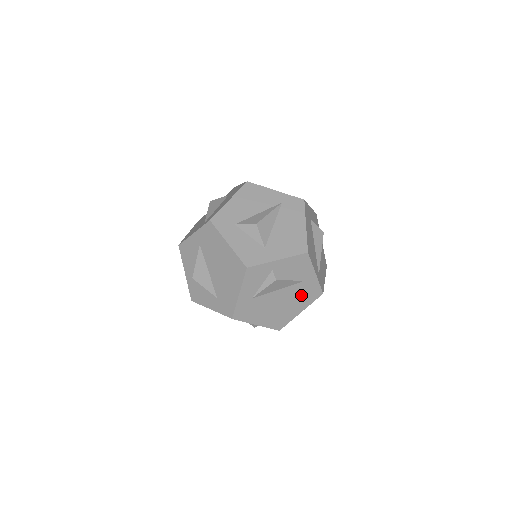
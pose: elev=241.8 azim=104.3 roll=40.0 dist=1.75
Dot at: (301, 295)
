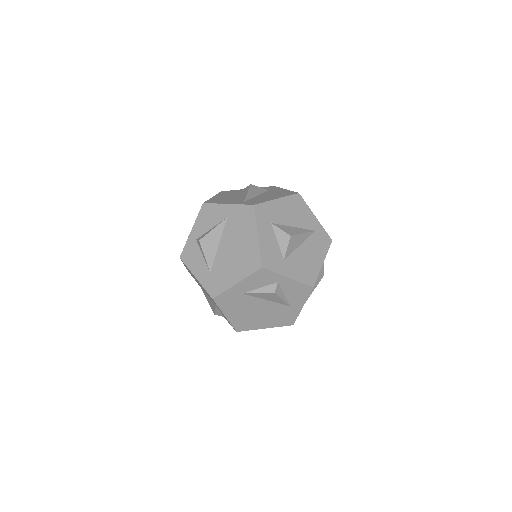
Dot at: (278, 315)
